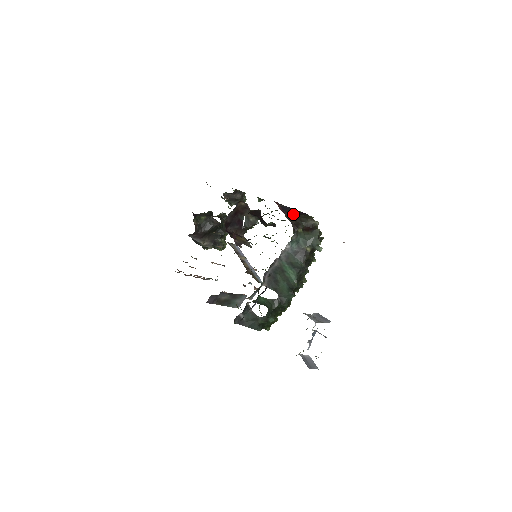
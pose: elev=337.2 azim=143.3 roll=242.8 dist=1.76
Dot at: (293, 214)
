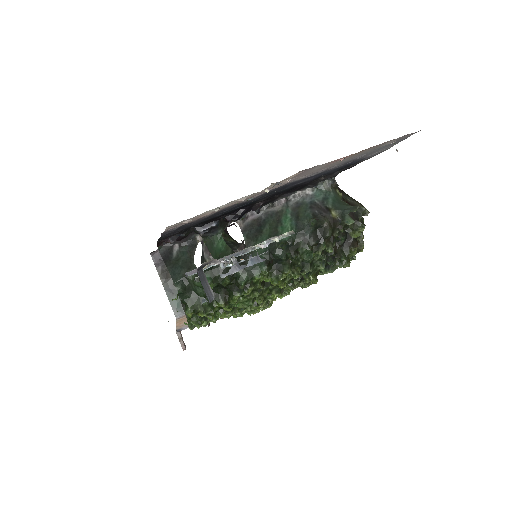
Dot at: occluded
